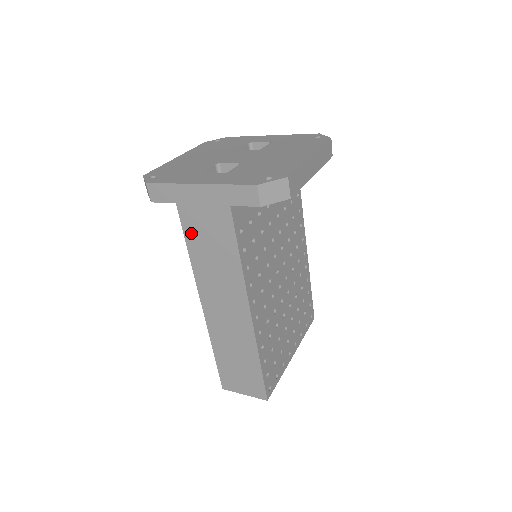
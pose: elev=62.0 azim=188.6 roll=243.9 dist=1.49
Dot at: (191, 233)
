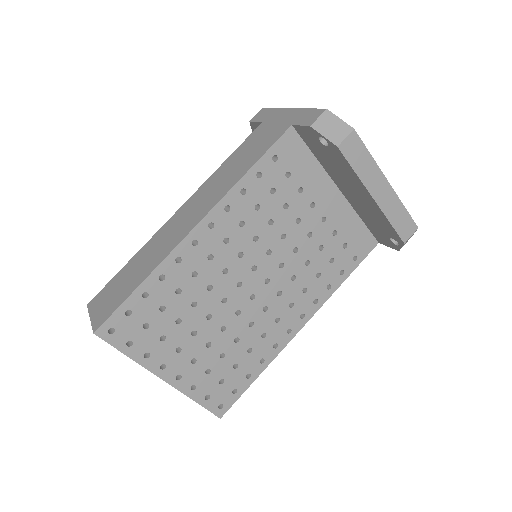
Dot at: (244, 146)
